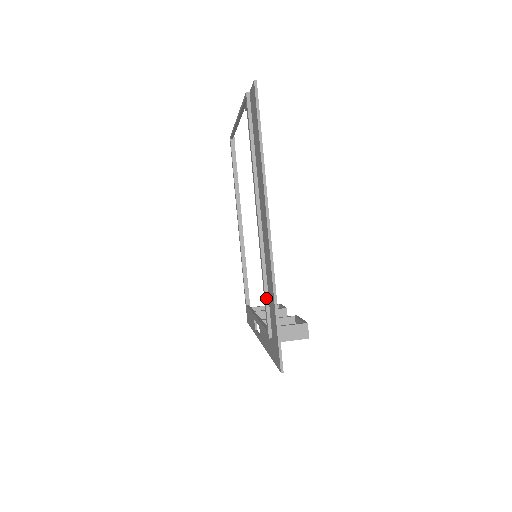
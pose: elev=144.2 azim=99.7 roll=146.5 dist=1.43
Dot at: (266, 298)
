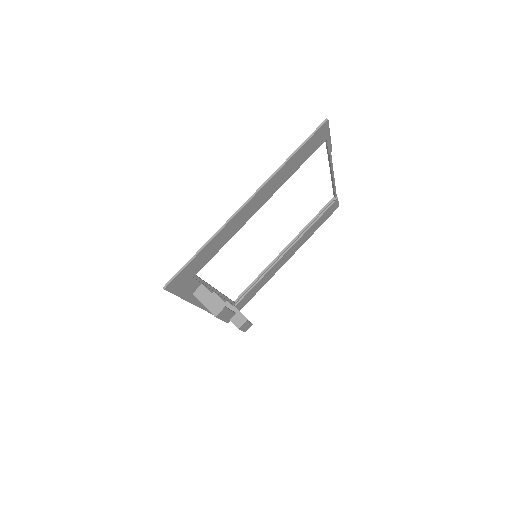
Dot at: occluded
